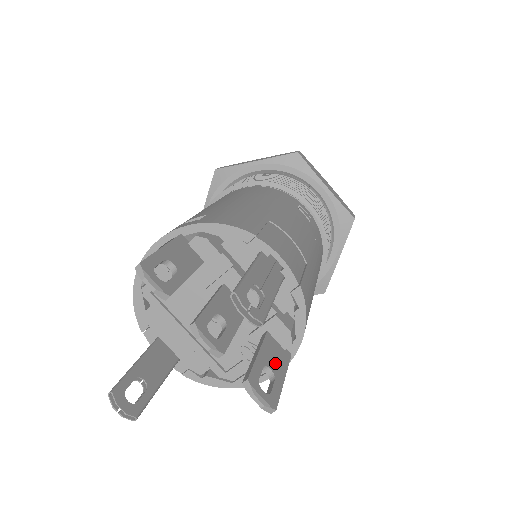
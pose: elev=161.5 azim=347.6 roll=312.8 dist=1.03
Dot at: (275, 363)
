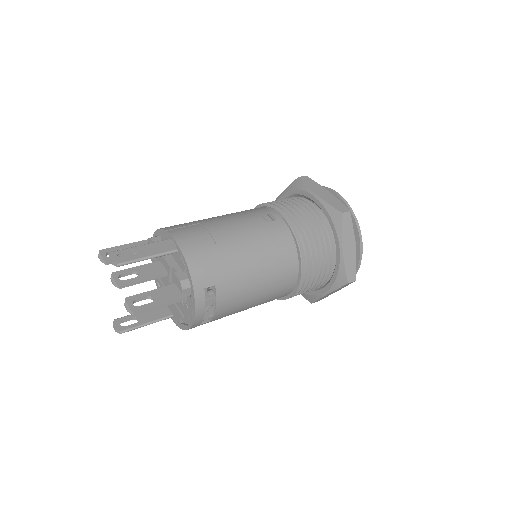
Dot at: (162, 297)
